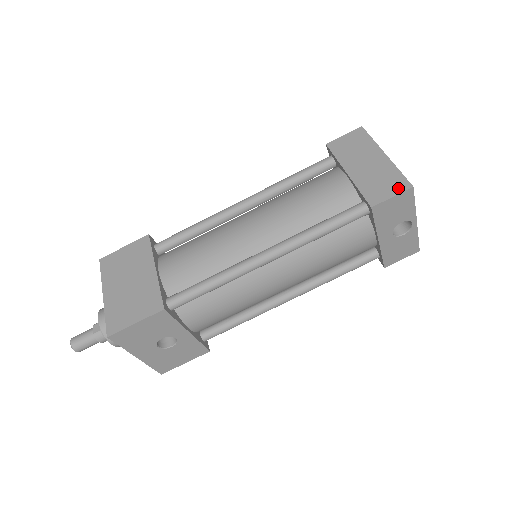
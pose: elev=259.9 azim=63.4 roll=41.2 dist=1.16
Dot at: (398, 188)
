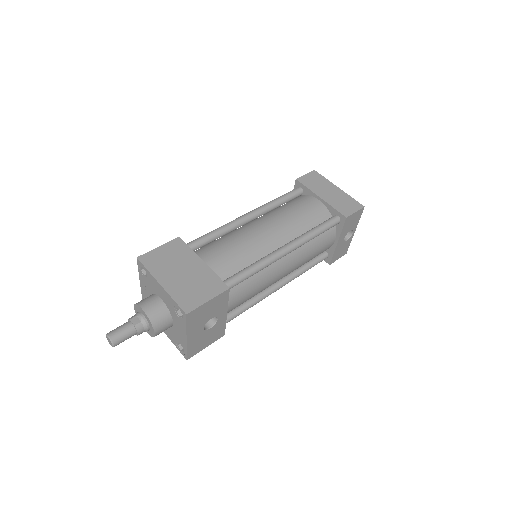
Dot at: (357, 207)
